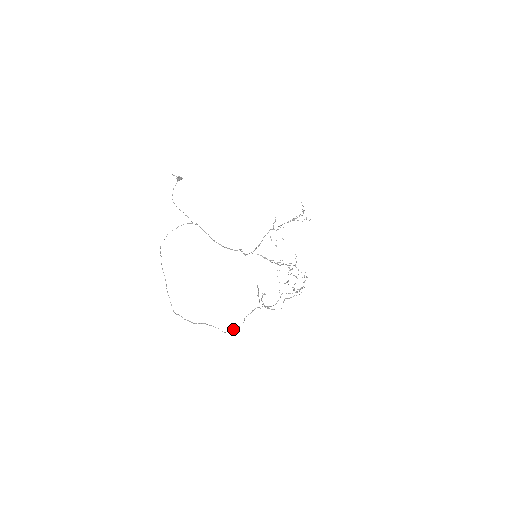
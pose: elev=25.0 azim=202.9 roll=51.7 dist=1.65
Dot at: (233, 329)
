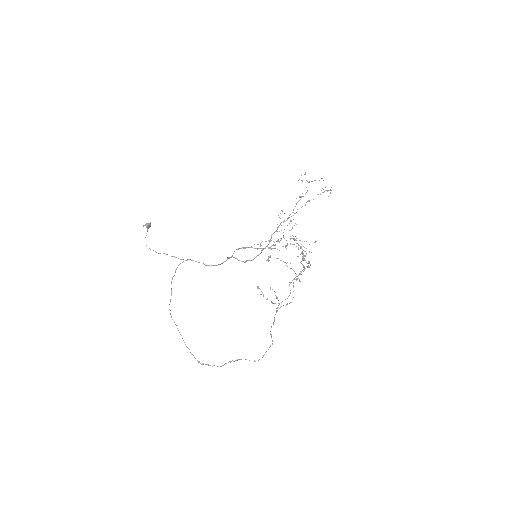
Dot at: occluded
